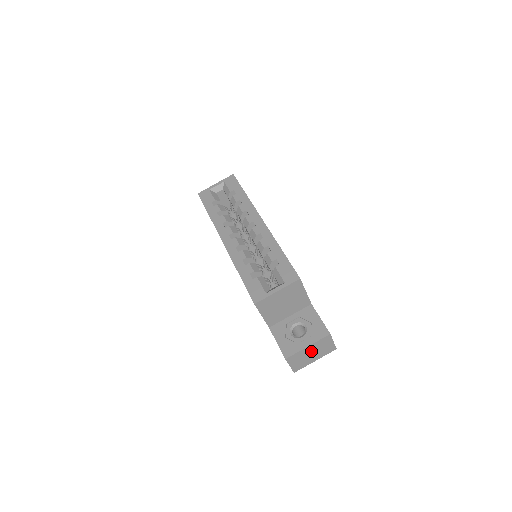
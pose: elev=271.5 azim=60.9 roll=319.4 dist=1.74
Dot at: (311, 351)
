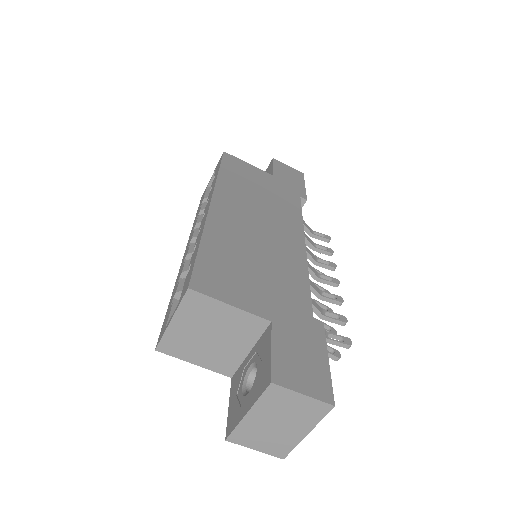
Dot at: (269, 419)
